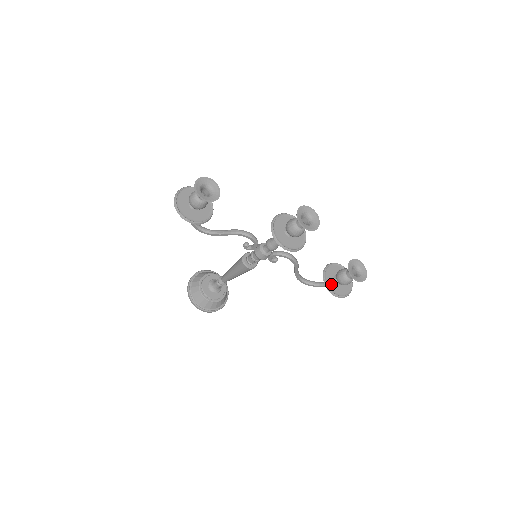
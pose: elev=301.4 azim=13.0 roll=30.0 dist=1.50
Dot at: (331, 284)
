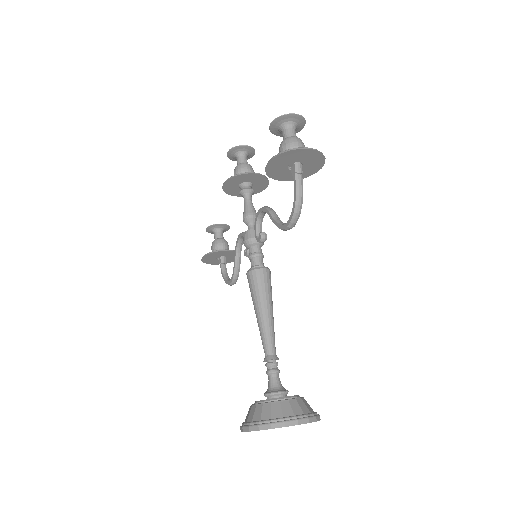
Dot at: (278, 170)
